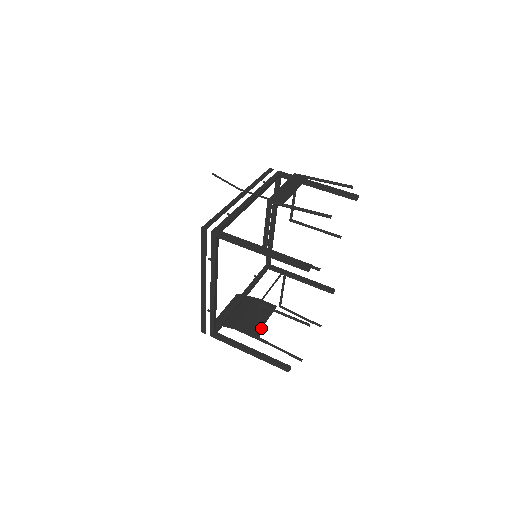
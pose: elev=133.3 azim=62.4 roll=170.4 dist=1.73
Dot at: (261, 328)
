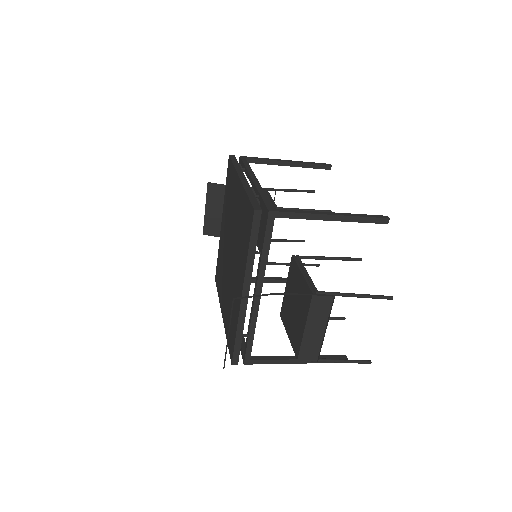
Dot at: (307, 313)
